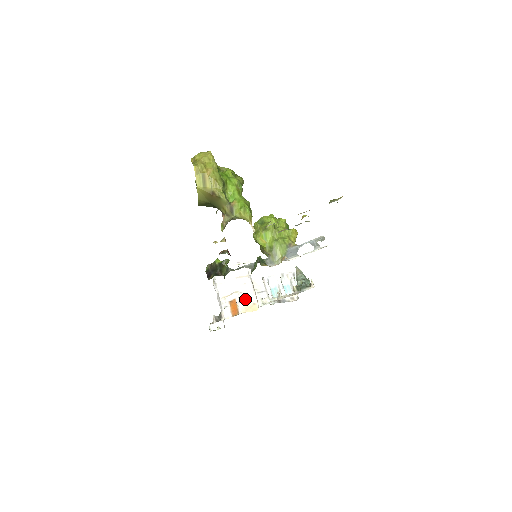
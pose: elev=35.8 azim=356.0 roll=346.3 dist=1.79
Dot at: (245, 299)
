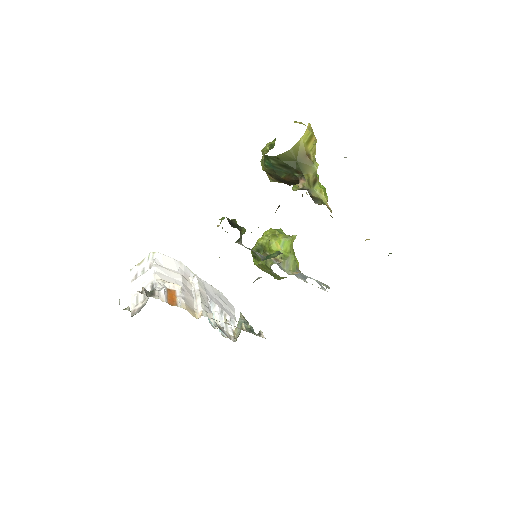
Dot at: (187, 299)
